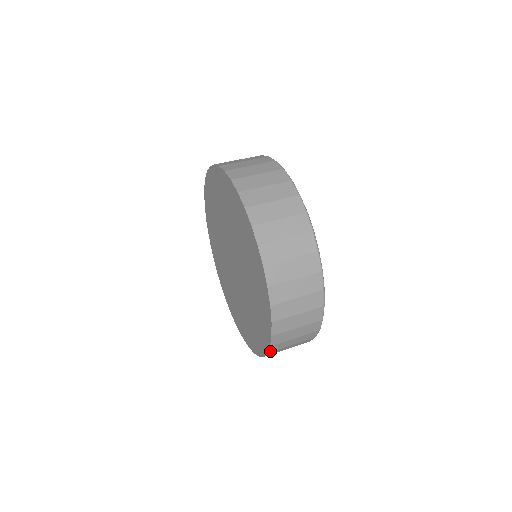
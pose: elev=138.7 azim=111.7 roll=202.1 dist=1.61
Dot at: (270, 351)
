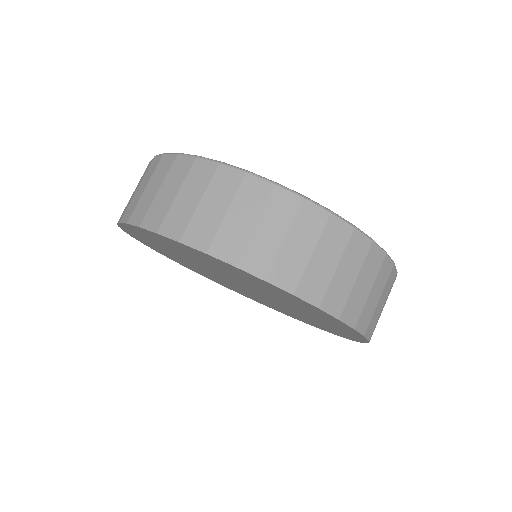
Dot at: occluded
